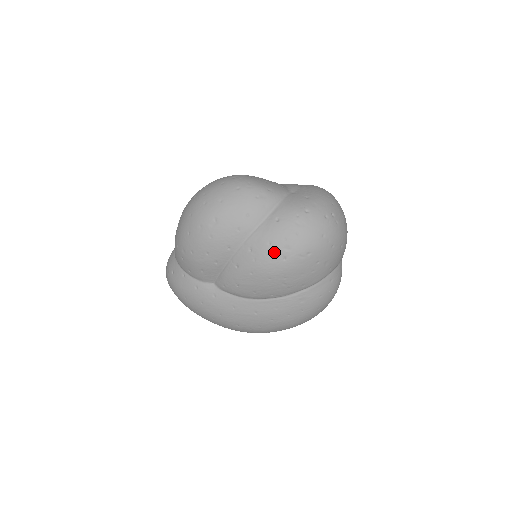
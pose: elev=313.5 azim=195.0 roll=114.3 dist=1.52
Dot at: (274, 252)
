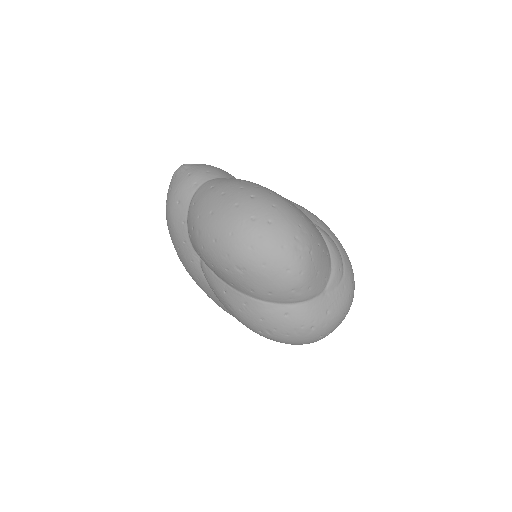
Dot at: (258, 325)
